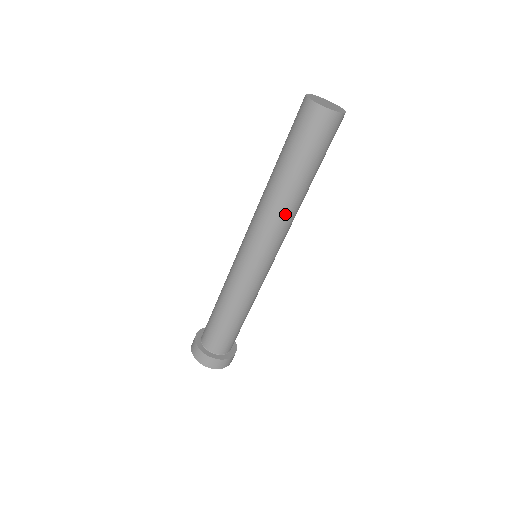
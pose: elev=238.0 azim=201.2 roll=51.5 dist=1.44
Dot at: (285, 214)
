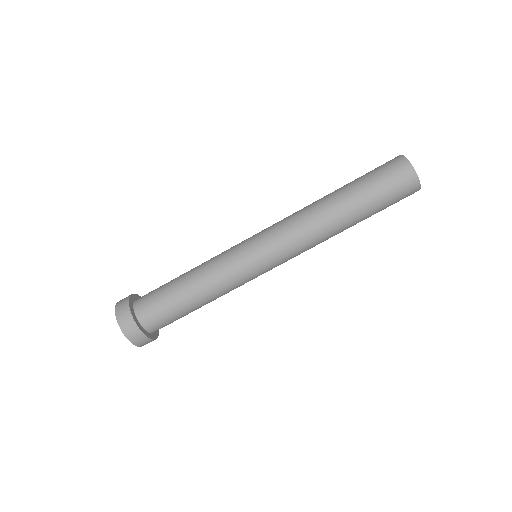
Dot at: (314, 224)
